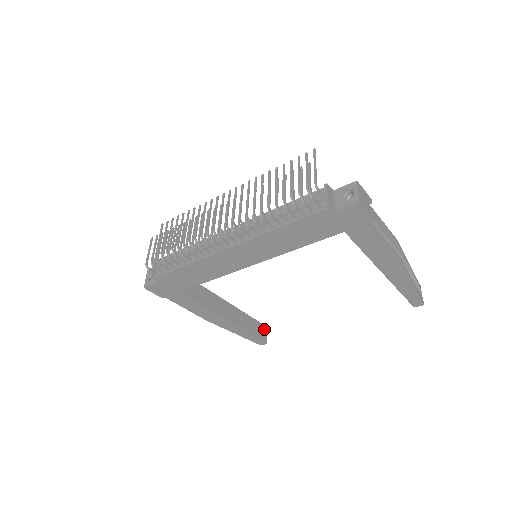
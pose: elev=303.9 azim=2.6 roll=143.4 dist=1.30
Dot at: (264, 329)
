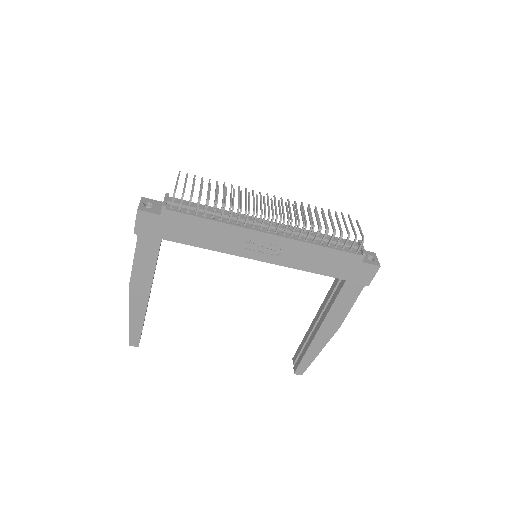
Dot at: occluded
